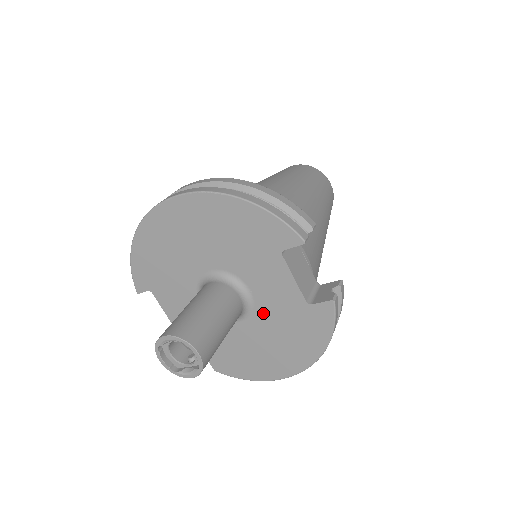
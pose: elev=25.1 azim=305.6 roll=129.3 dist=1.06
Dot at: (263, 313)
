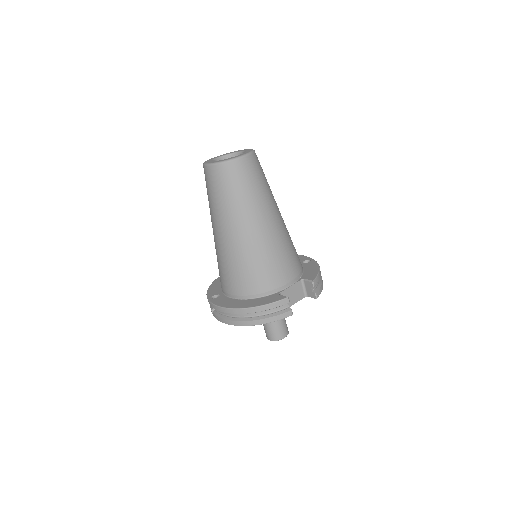
Dot at: occluded
